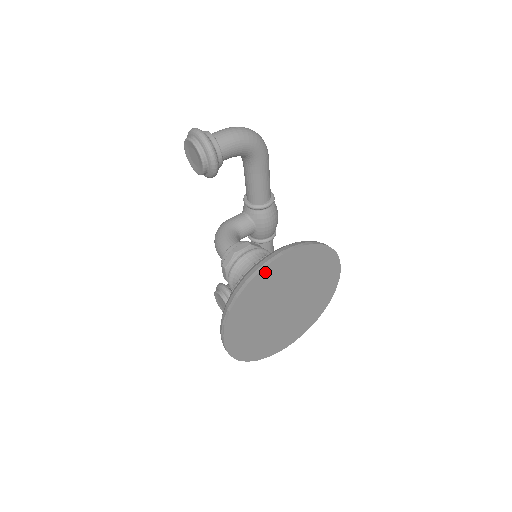
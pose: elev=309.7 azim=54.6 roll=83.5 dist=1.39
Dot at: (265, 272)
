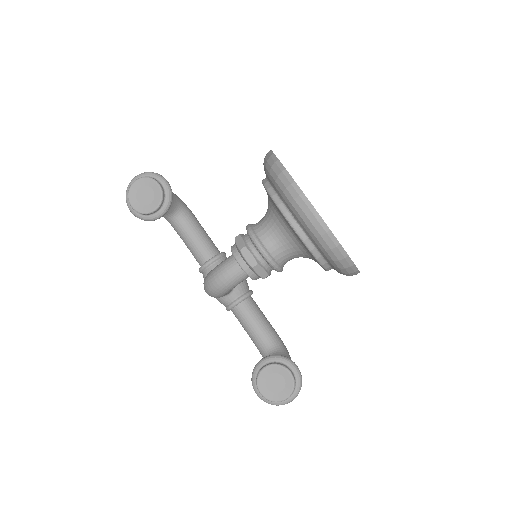
Dot at: occluded
